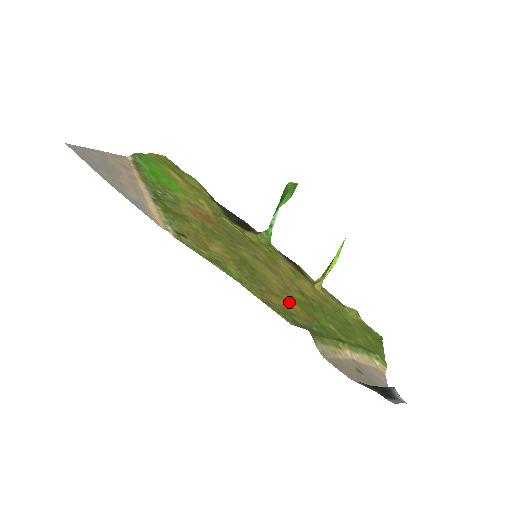
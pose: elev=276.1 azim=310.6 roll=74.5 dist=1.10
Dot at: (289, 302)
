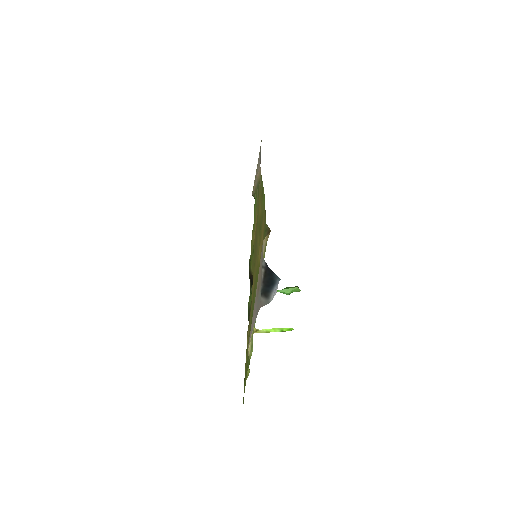
Dot at: (260, 251)
